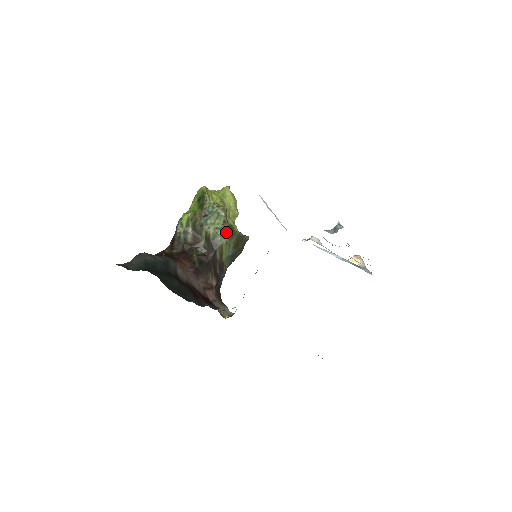
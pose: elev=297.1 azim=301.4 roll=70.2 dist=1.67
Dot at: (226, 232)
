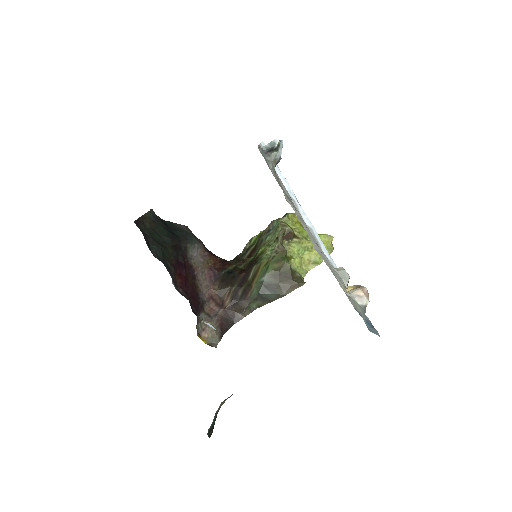
Dot at: (274, 252)
